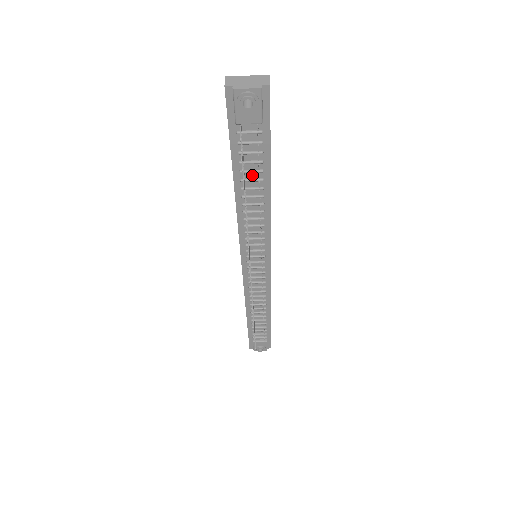
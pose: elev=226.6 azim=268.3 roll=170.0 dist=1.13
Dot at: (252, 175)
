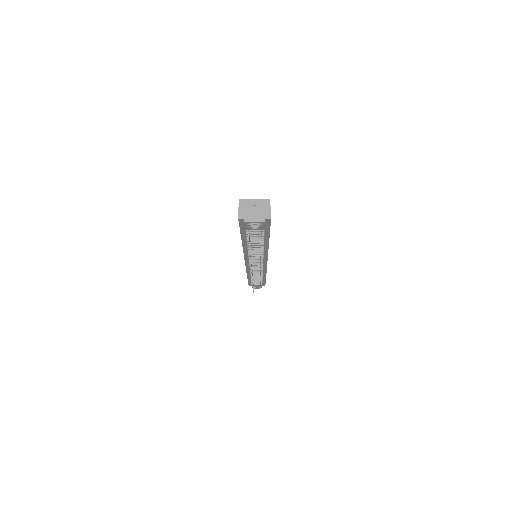
Dot at: (256, 240)
